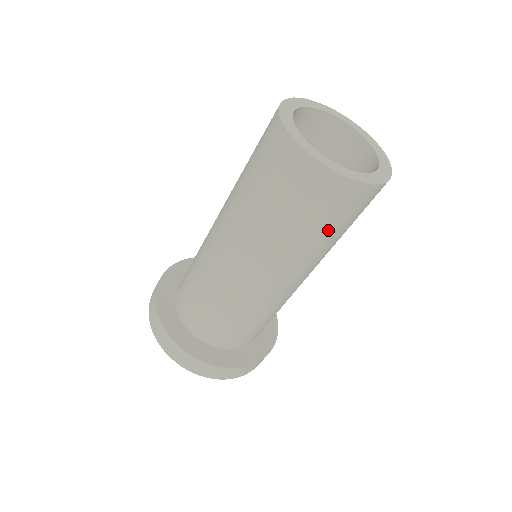
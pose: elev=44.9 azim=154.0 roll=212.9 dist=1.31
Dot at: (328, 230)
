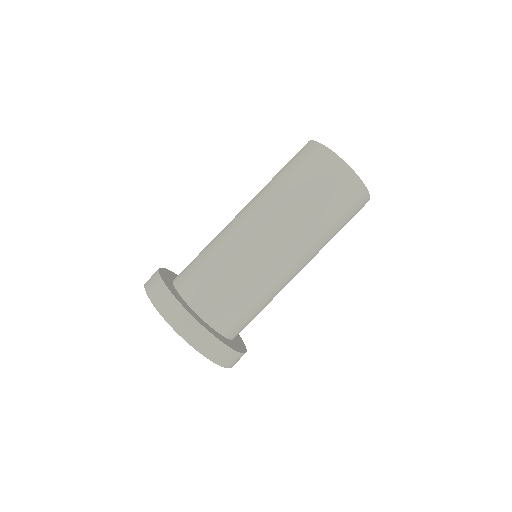
Dot at: (340, 226)
